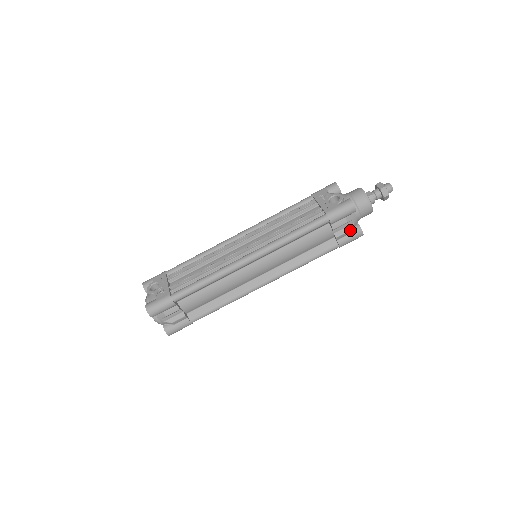
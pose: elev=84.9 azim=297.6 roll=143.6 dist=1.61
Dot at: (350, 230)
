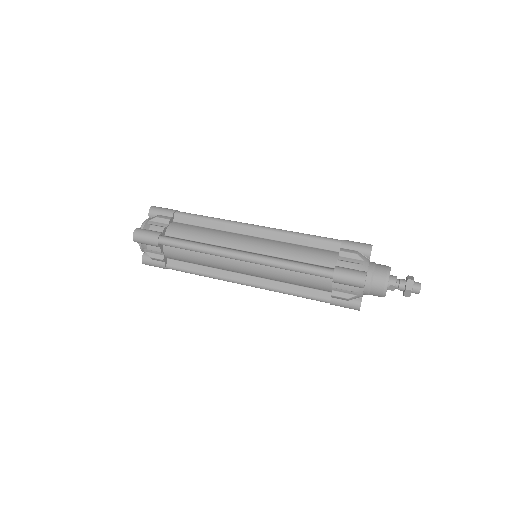
Dot at: (355, 264)
